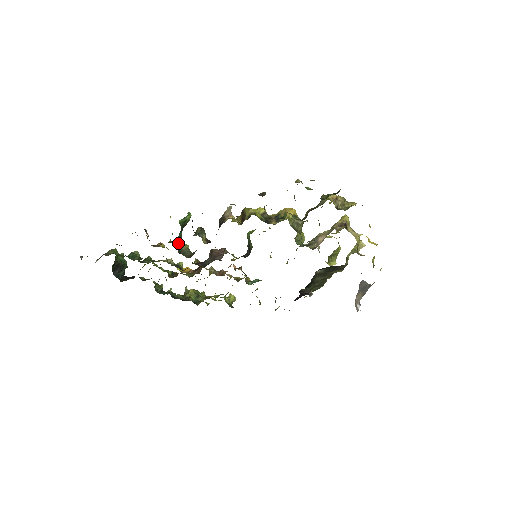
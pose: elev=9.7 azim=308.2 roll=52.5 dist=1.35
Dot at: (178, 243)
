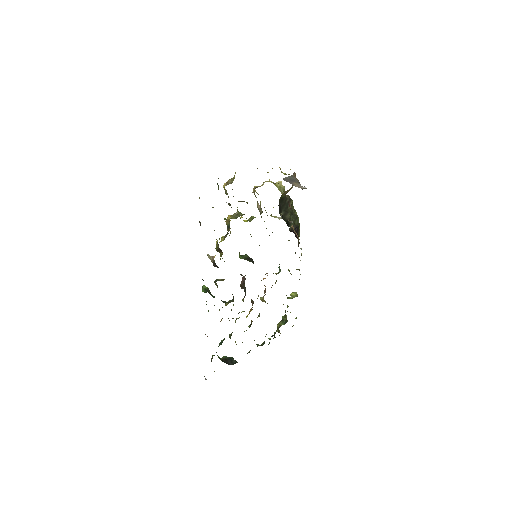
Dot at: occluded
